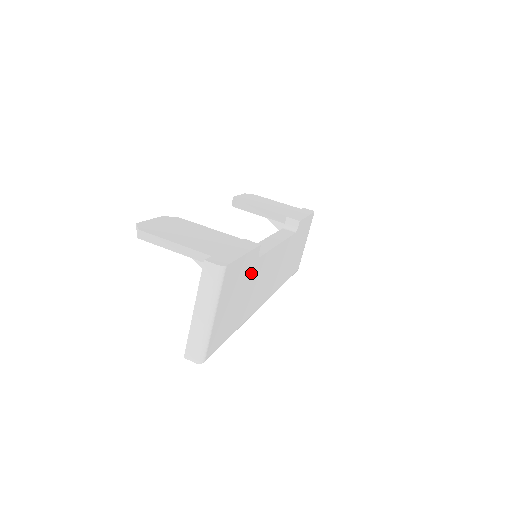
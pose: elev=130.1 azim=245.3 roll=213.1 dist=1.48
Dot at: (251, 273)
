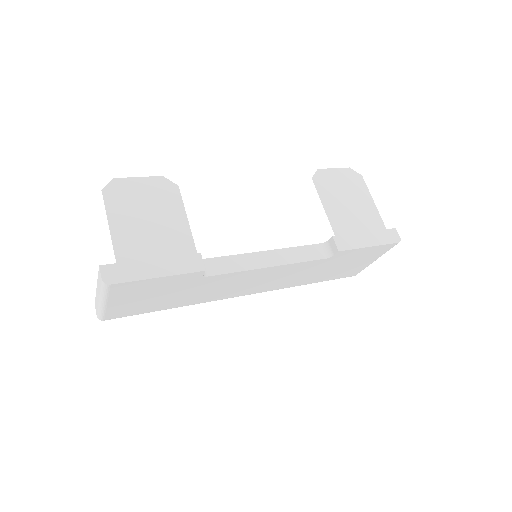
Dot at: (190, 284)
